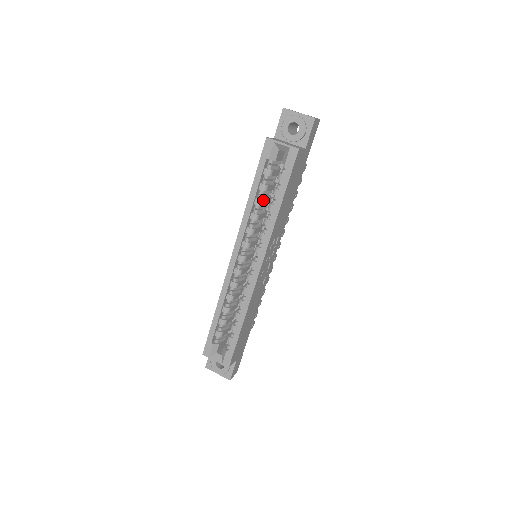
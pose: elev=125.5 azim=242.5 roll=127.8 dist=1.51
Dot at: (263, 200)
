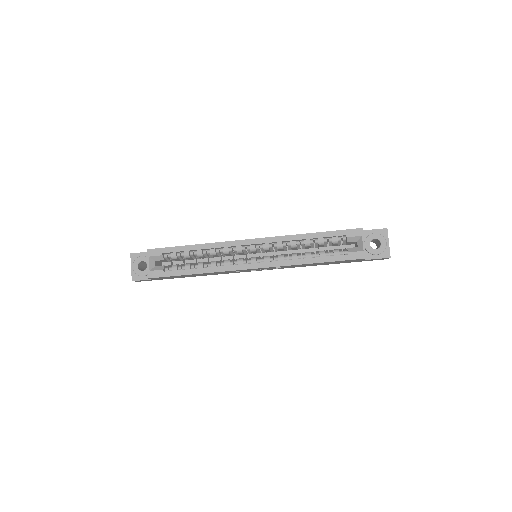
Dot at: (310, 245)
